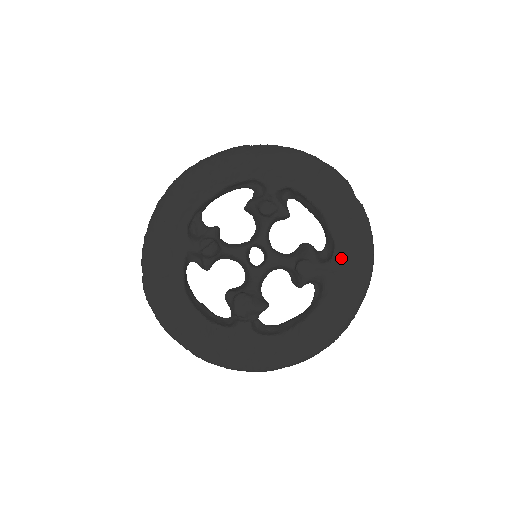
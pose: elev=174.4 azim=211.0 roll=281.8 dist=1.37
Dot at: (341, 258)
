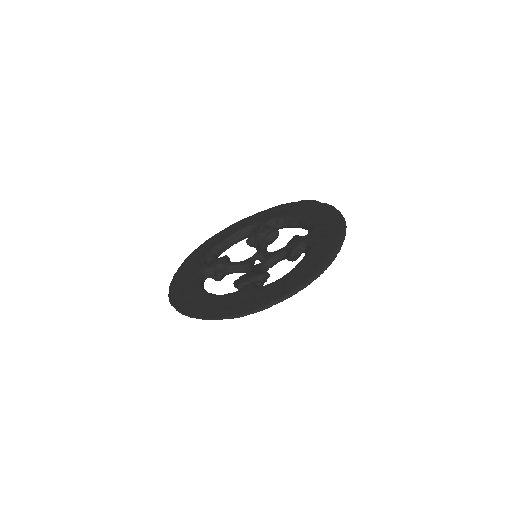
Dot at: (318, 227)
